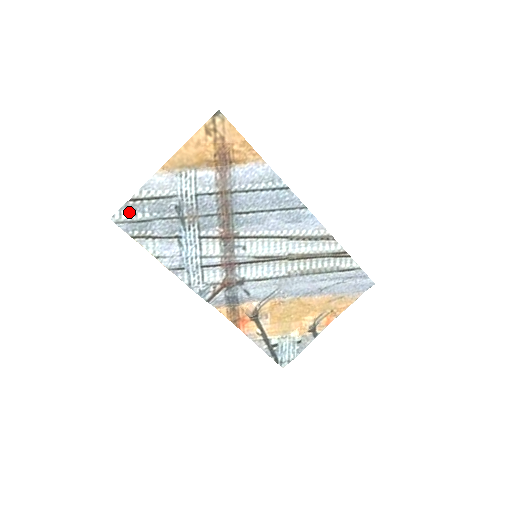
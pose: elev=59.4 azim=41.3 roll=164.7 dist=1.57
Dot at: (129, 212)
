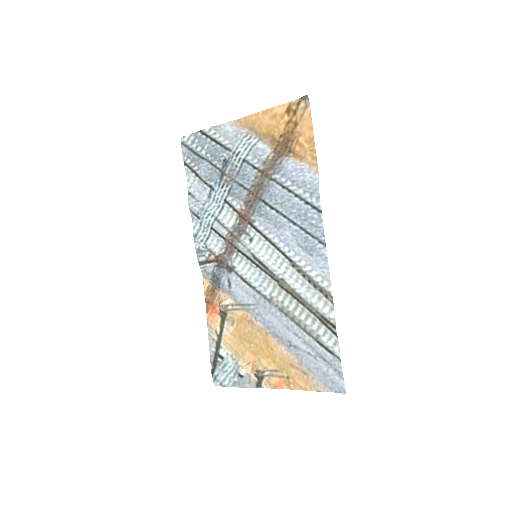
Dot at: (195, 141)
